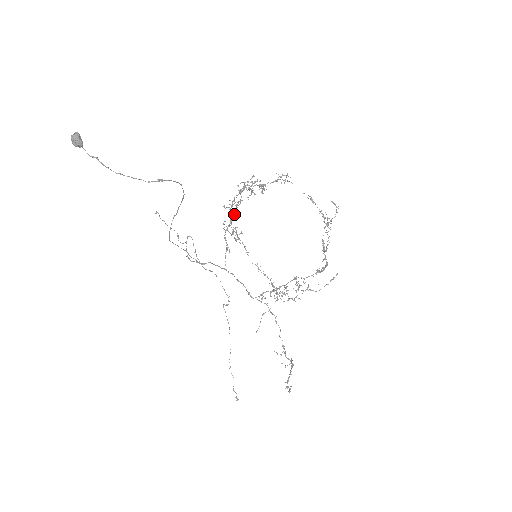
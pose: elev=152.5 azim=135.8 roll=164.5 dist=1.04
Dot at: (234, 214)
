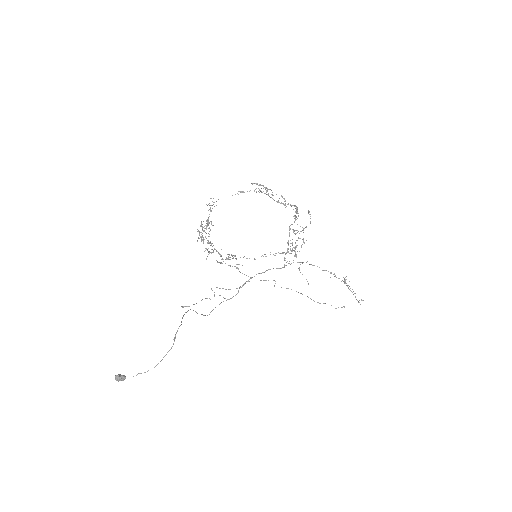
Dot at: occluded
